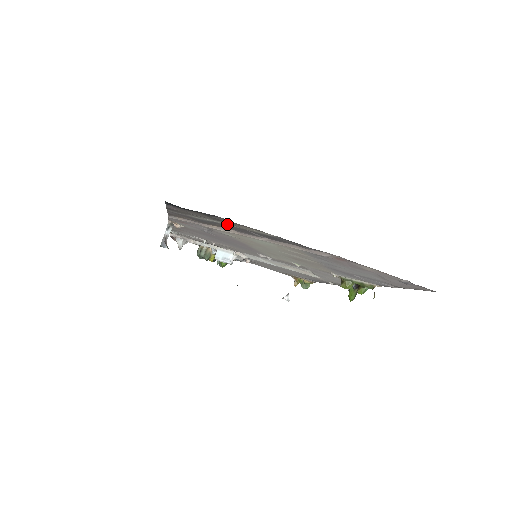
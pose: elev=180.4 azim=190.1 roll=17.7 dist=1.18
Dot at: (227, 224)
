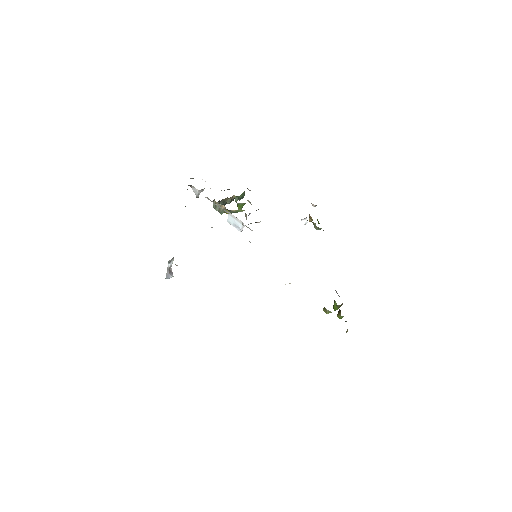
Dot at: occluded
